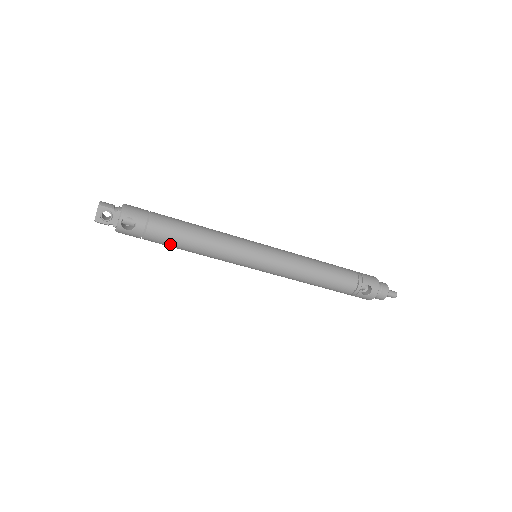
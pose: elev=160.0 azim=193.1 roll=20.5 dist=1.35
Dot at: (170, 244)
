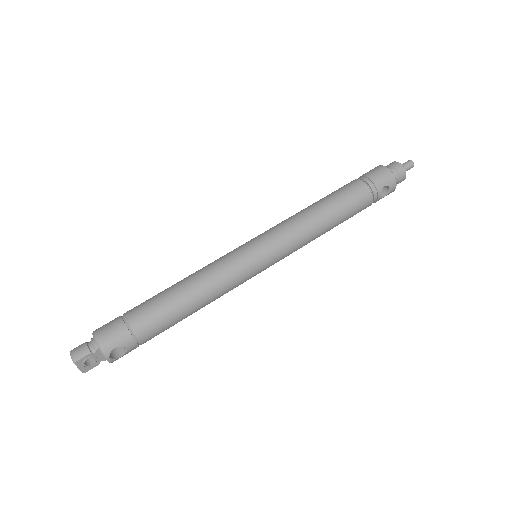
Dot at: occluded
